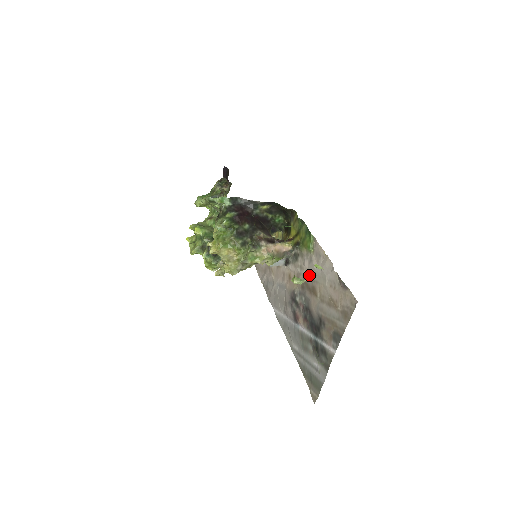
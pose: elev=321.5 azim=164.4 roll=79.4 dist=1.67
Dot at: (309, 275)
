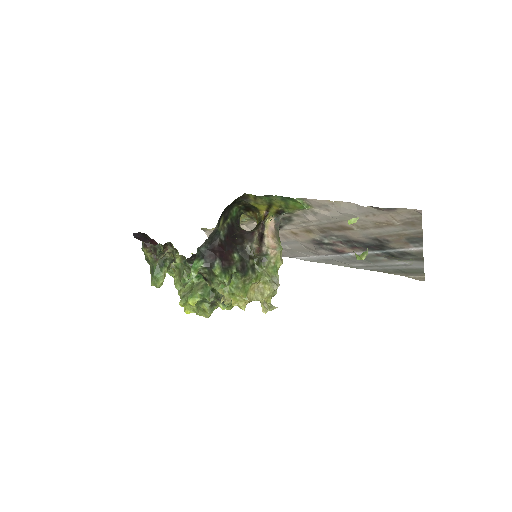
Dot at: (324, 222)
